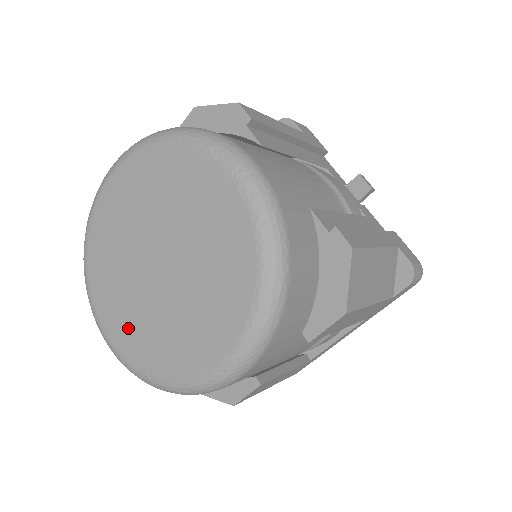
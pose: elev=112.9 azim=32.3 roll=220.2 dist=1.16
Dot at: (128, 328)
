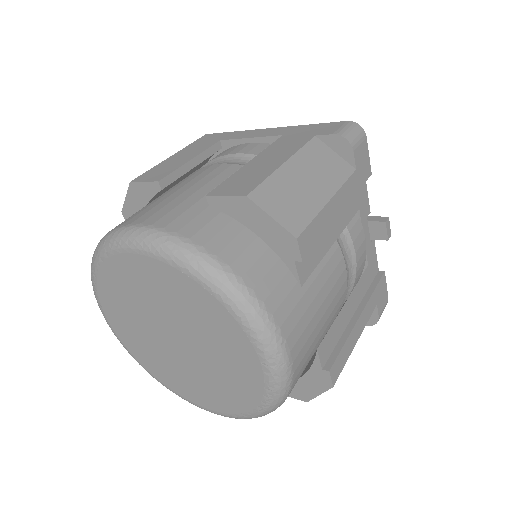
Dot at: (134, 342)
